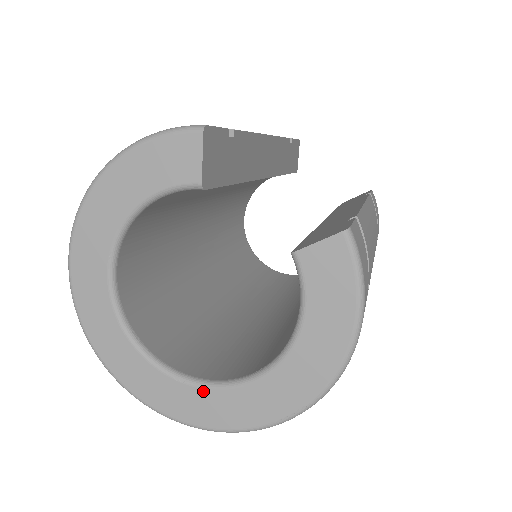
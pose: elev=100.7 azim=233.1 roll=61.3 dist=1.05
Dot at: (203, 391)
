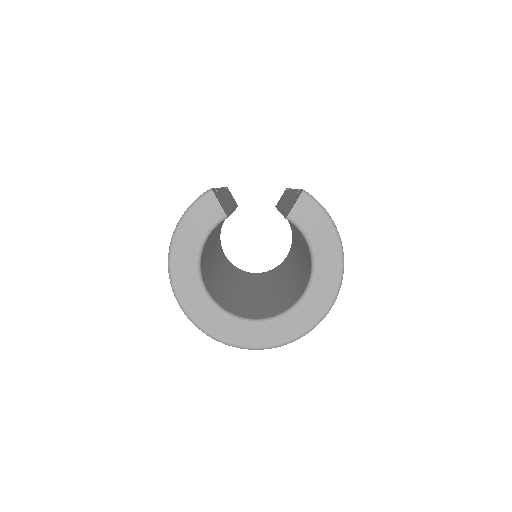
Dot at: (288, 316)
